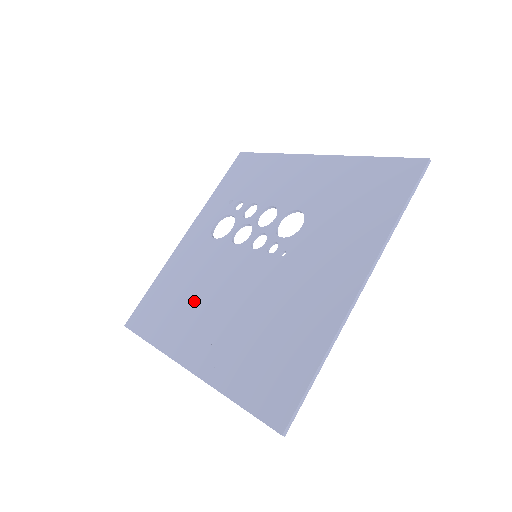
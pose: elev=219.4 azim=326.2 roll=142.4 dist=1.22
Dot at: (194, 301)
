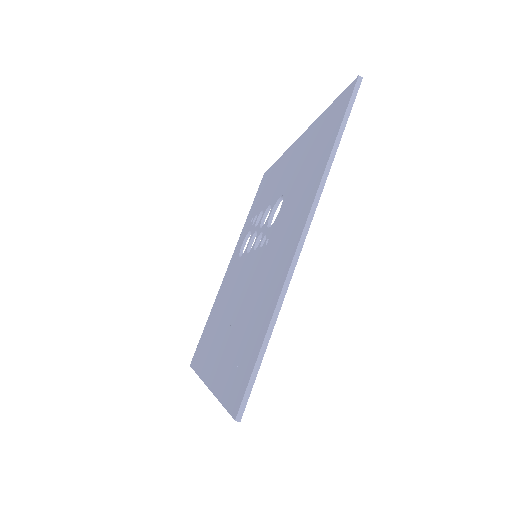
Dot at: (220, 320)
